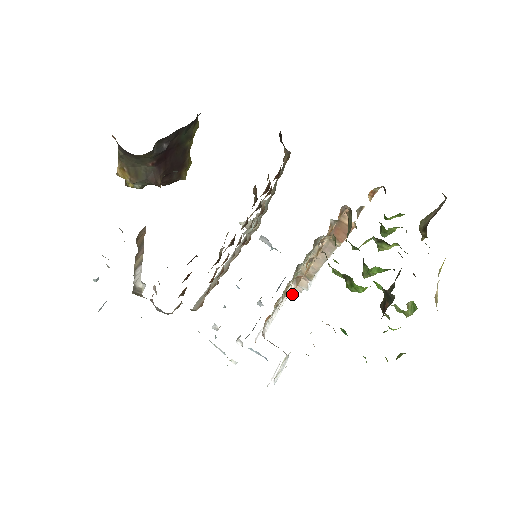
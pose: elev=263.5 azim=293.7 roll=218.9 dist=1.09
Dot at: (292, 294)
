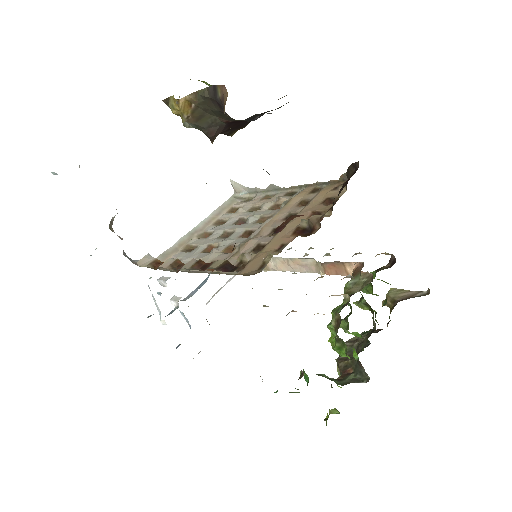
Dot at: occluded
